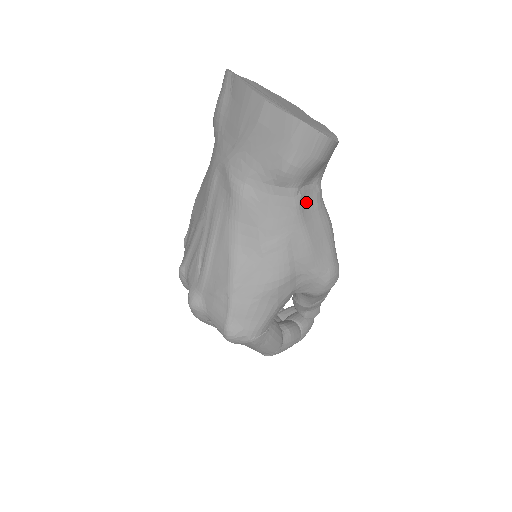
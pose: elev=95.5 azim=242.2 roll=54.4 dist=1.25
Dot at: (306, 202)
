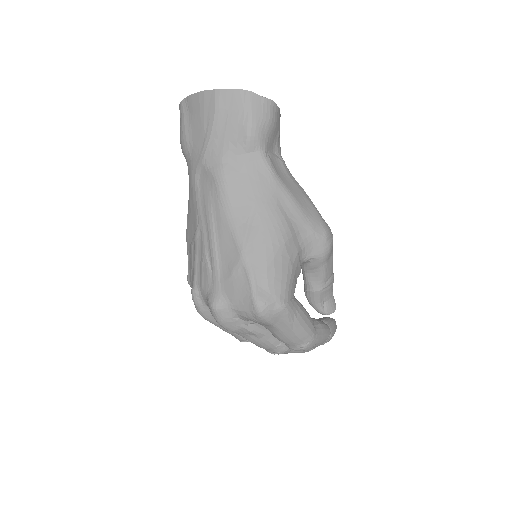
Dot at: (276, 166)
